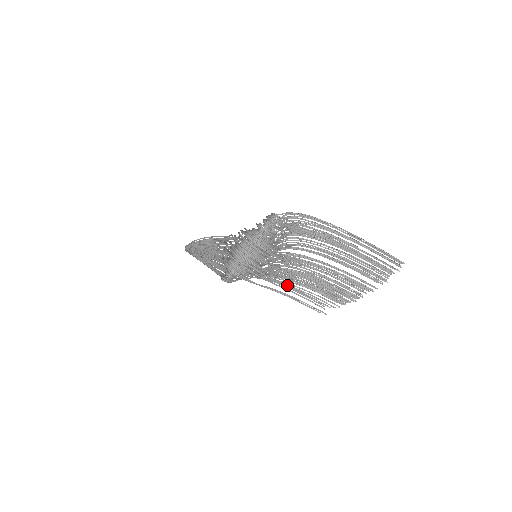
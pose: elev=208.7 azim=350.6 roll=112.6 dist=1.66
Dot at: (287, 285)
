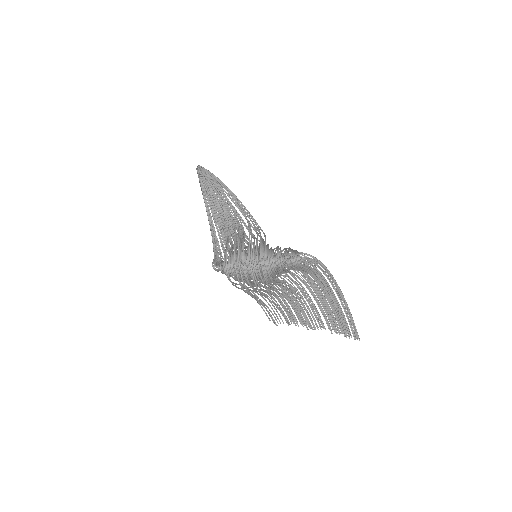
Dot at: (262, 301)
